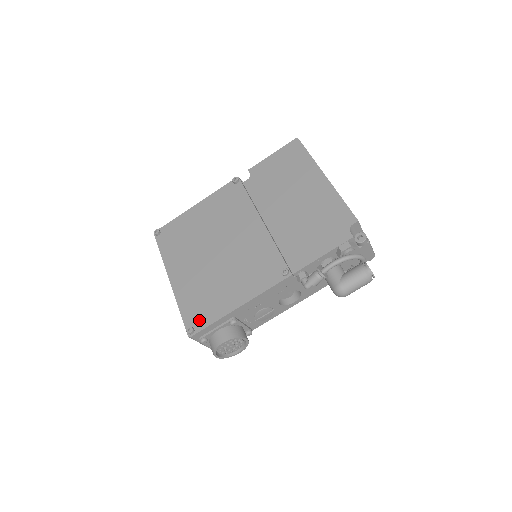
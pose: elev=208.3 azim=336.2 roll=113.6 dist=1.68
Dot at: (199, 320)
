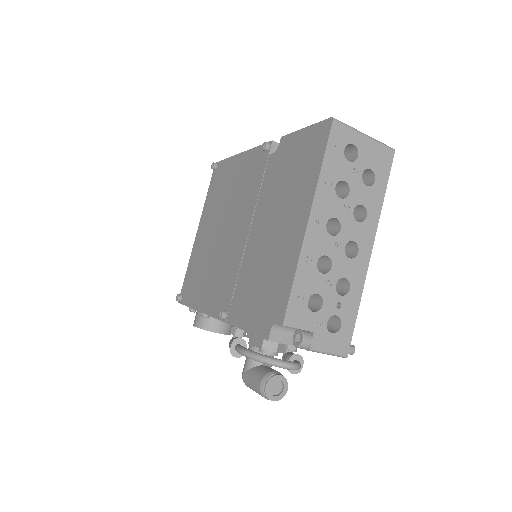
Dot at: (186, 293)
